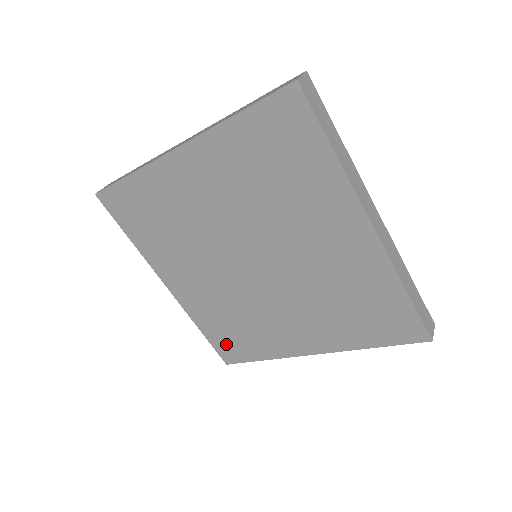
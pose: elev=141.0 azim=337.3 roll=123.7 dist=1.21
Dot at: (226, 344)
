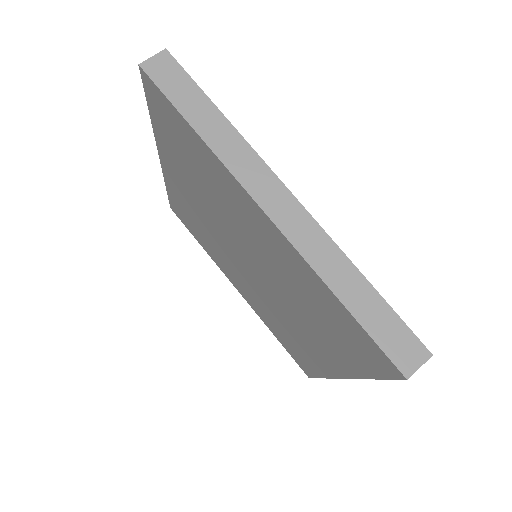
Dot at: (181, 213)
